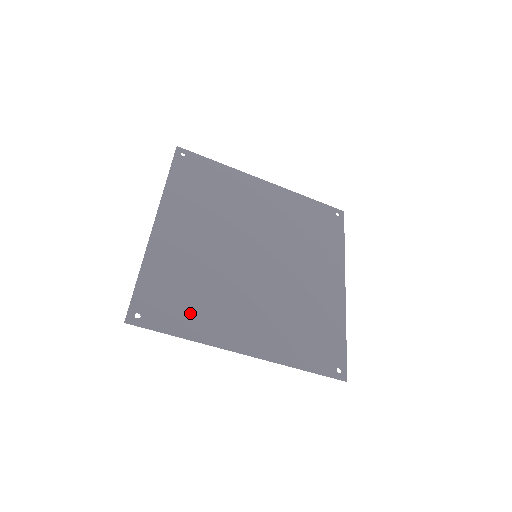
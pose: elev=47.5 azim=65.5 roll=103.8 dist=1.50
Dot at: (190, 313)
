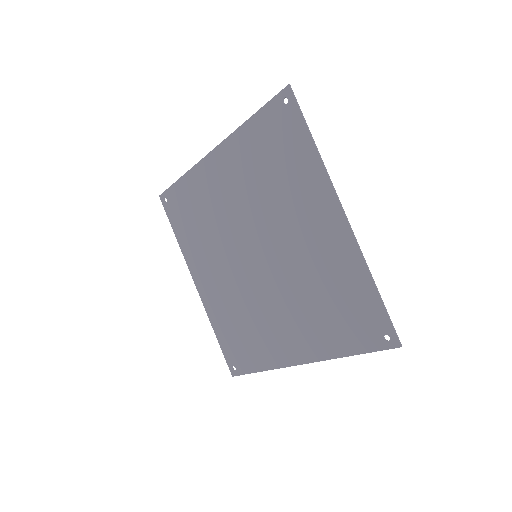
Dot at: (294, 161)
